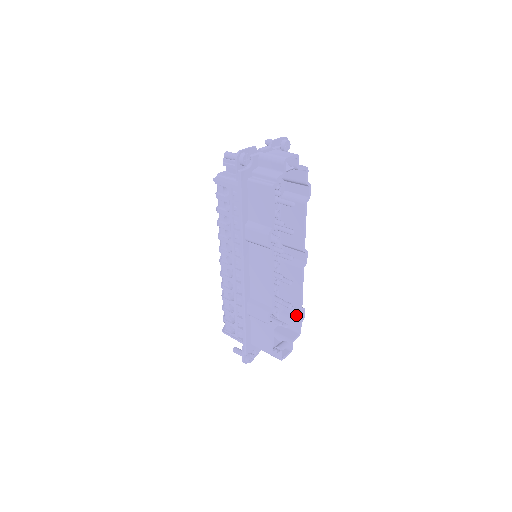
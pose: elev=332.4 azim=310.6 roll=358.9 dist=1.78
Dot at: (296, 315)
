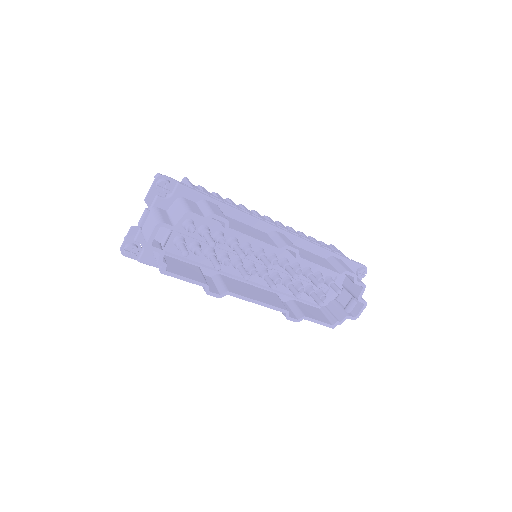
Dot at: occluded
